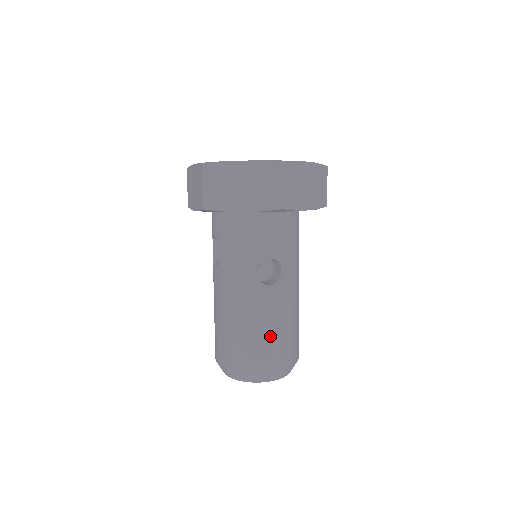
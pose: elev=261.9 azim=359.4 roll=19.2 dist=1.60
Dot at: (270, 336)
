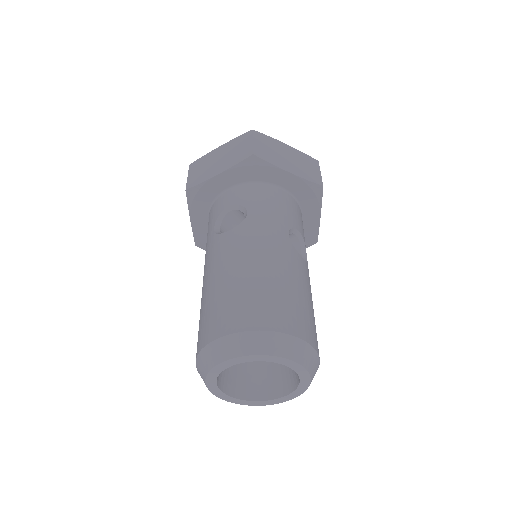
Dot at: (307, 304)
